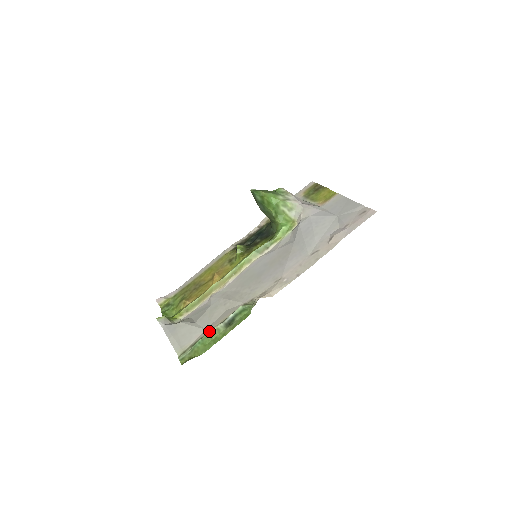
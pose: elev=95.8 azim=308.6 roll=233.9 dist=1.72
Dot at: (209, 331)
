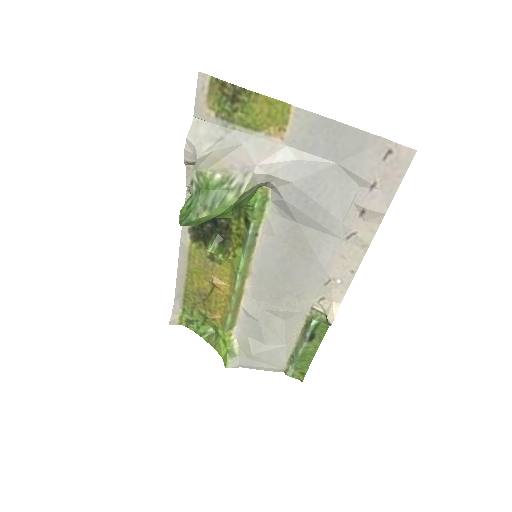
Dot at: (299, 354)
